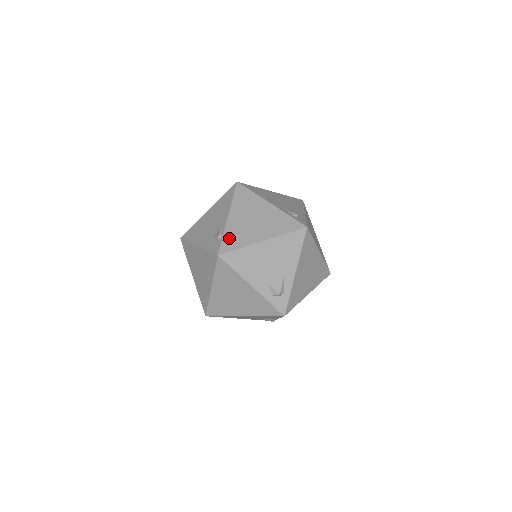
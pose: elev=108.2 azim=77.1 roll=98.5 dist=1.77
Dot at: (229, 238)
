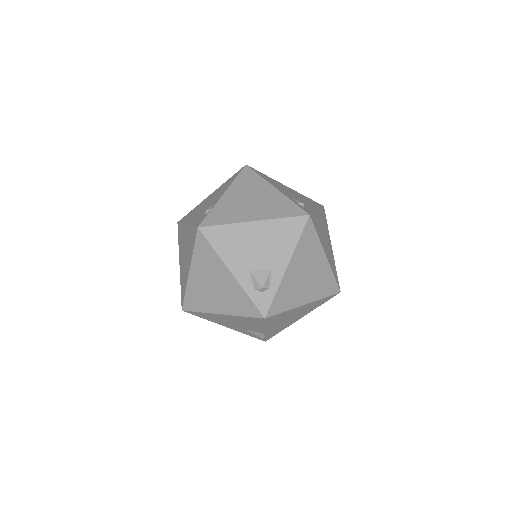
Dot at: (217, 213)
